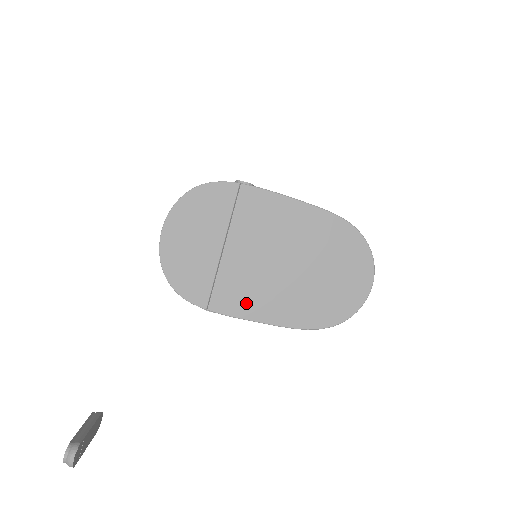
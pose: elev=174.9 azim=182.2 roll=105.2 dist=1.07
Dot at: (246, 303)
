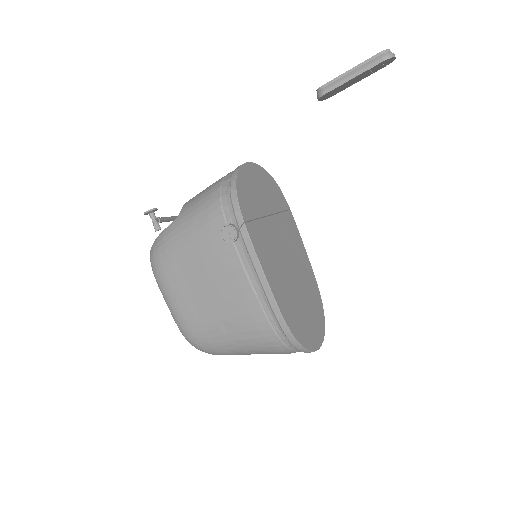
Dot at: (265, 254)
